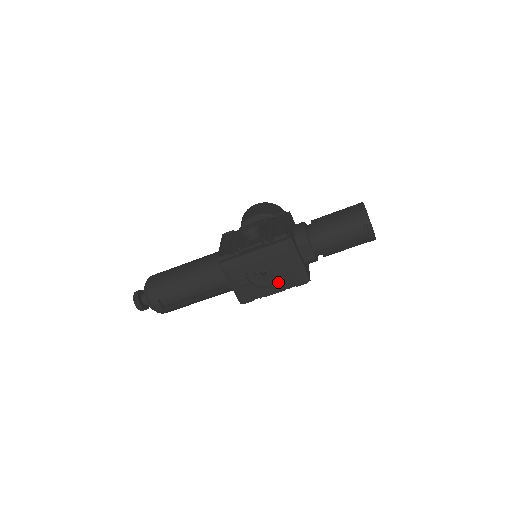
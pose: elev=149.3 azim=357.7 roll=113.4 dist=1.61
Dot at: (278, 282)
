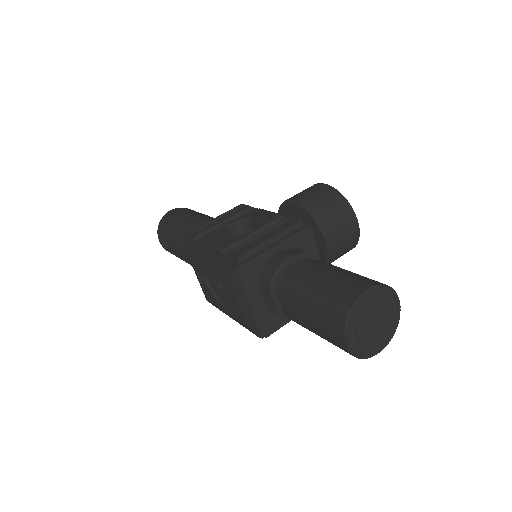
Dot at: (231, 309)
